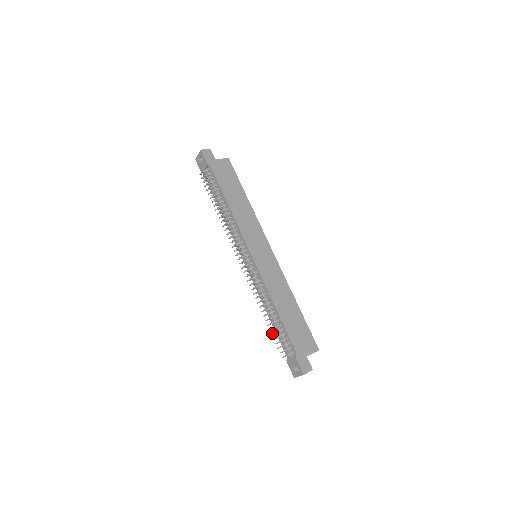
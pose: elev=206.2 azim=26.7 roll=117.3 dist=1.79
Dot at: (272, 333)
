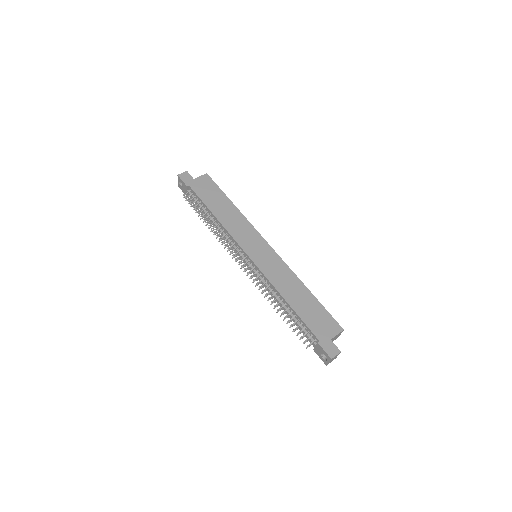
Dot at: occluded
